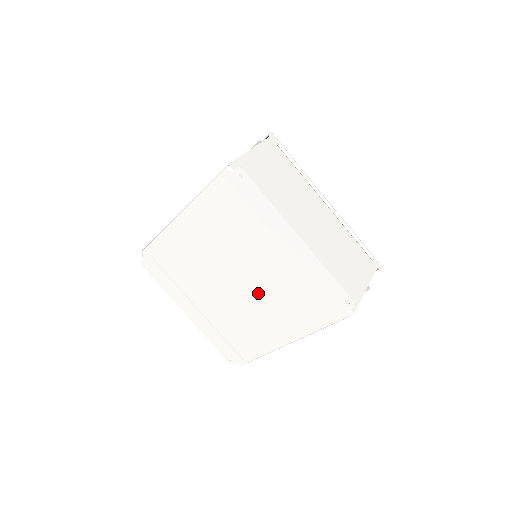
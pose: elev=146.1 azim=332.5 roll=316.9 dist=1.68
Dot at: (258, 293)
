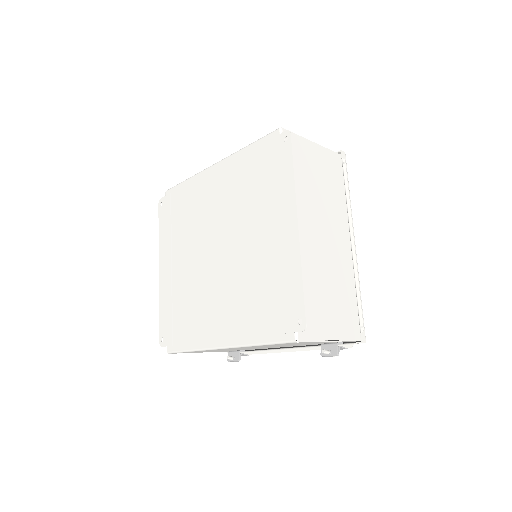
Dot at: (228, 274)
